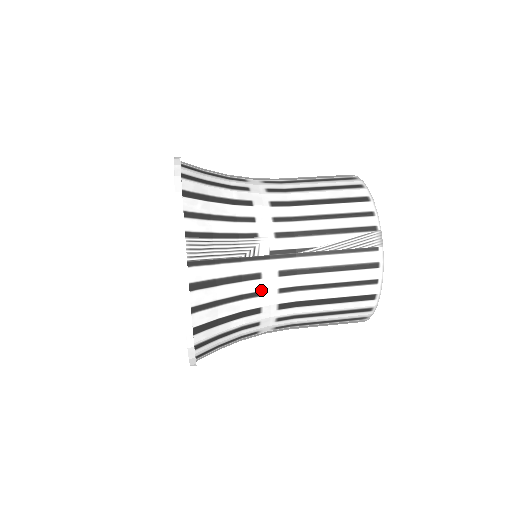
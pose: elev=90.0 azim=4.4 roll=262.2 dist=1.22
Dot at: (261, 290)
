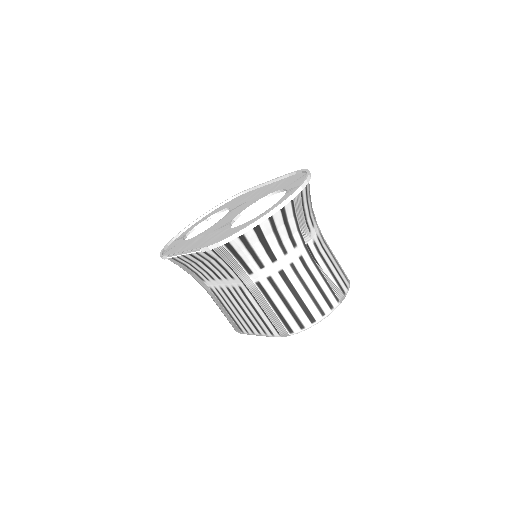
Dot at: (288, 252)
